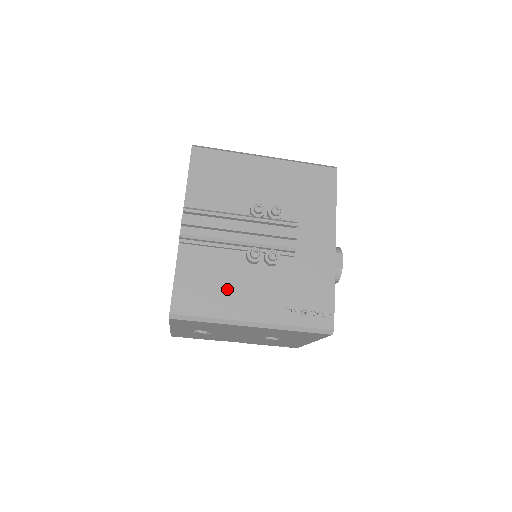
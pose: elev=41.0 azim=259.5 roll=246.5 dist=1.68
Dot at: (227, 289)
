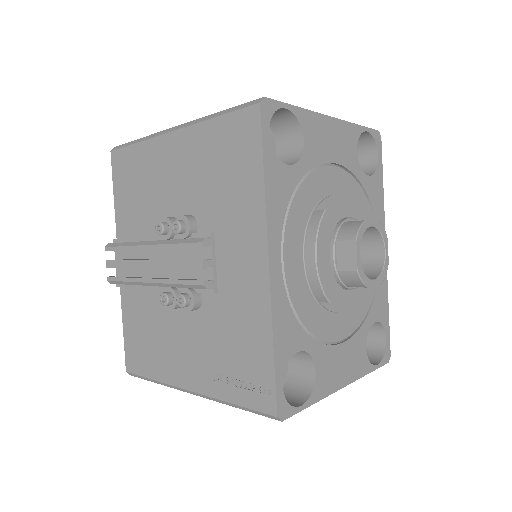
Dot at: (161, 344)
